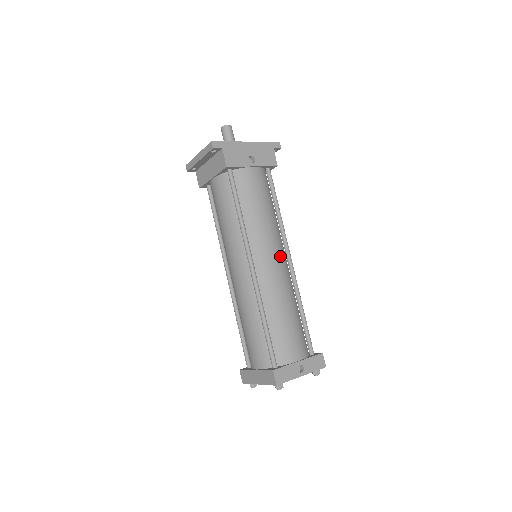
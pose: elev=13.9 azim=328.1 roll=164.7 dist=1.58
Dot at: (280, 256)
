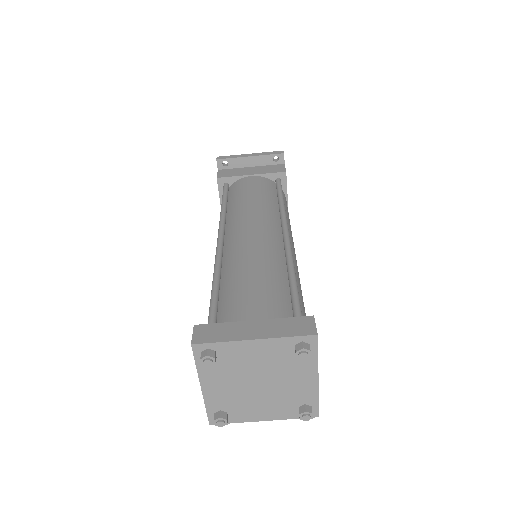
Dot at: occluded
